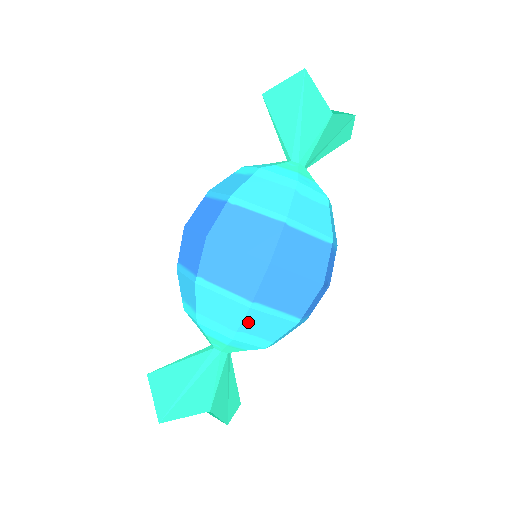
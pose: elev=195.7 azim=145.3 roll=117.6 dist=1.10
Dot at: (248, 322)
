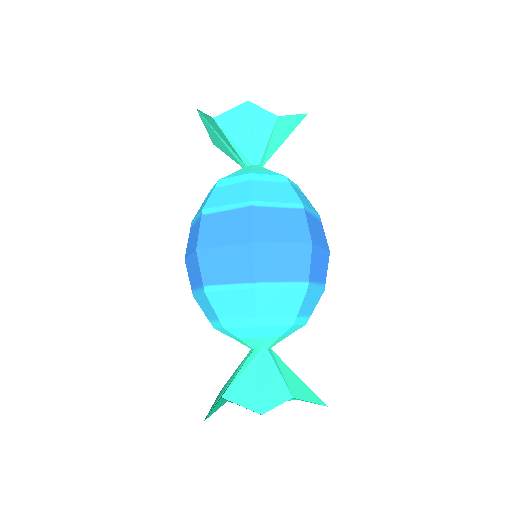
Dot at: (217, 306)
